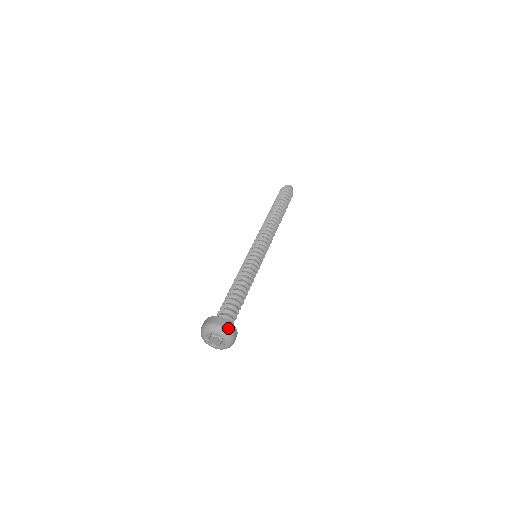
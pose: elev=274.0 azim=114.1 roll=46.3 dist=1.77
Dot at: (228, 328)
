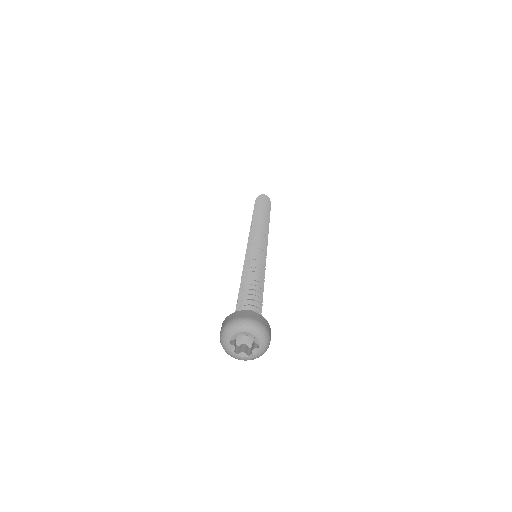
Dot at: (258, 320)
